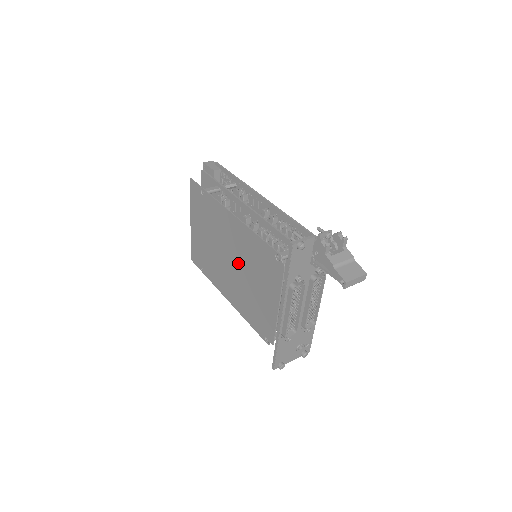
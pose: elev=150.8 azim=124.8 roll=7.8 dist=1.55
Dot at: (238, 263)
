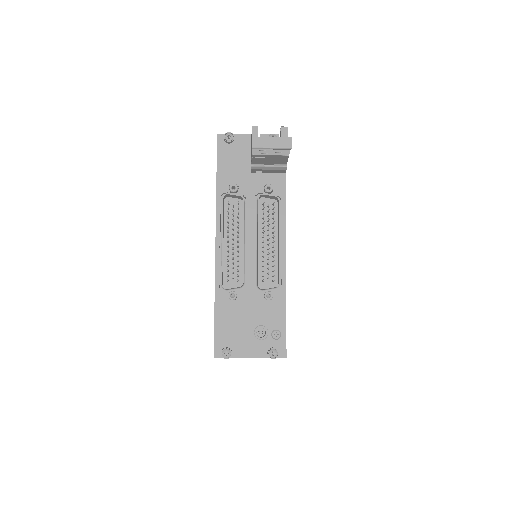
Dot at: occluded
